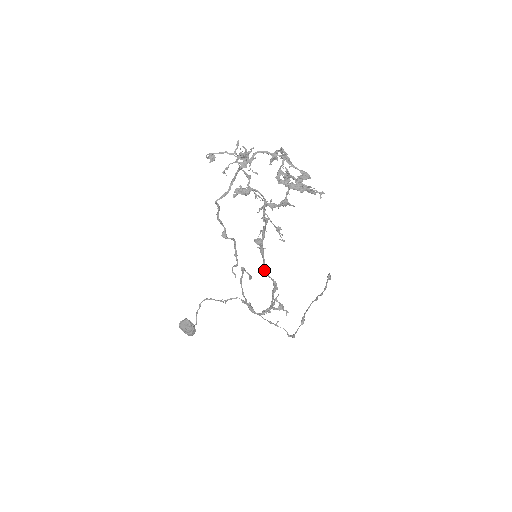
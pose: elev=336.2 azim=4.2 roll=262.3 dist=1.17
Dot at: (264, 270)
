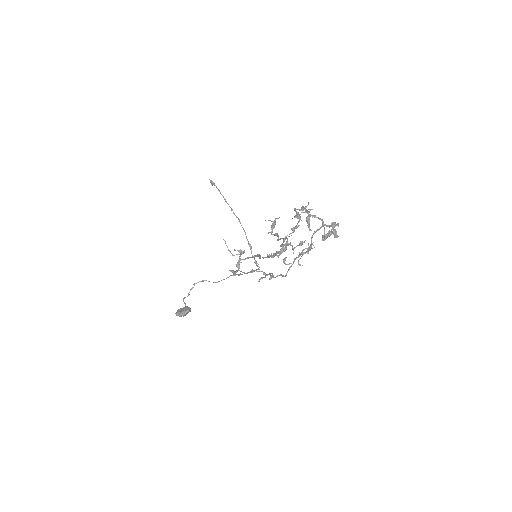
Dot at: occluded
